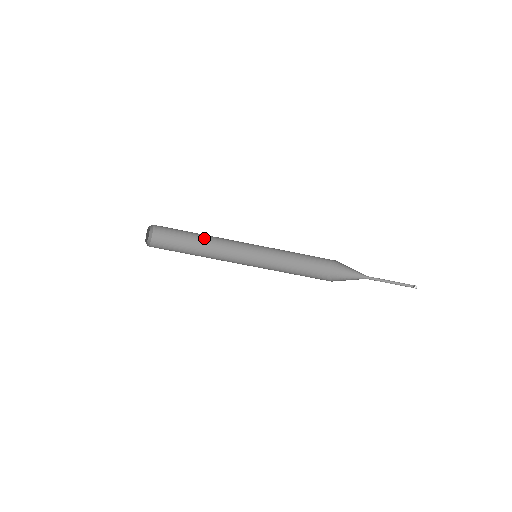
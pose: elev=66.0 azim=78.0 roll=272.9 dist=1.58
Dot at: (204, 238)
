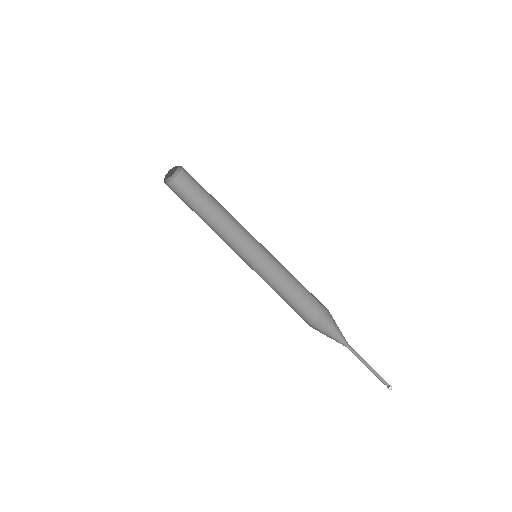
Dot at: (221, 208)
